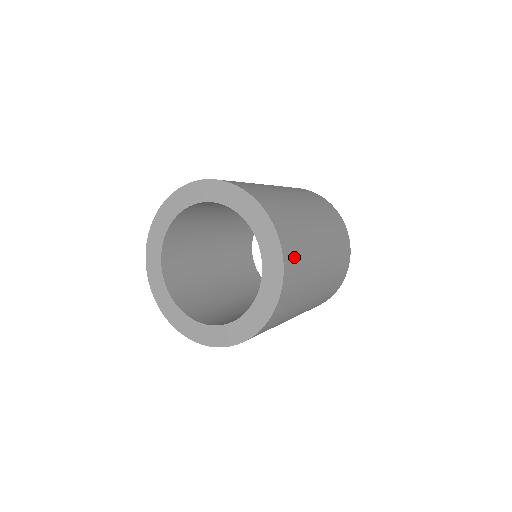
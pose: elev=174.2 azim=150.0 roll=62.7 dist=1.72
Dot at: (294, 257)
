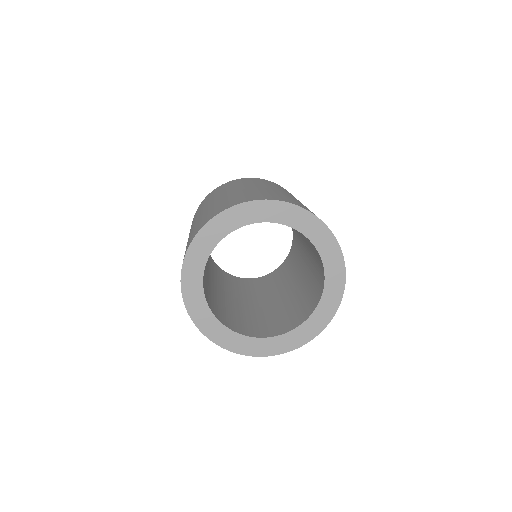
Dot at: occluded
